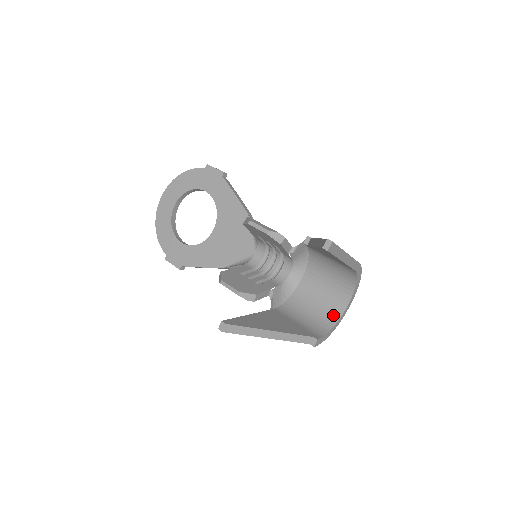
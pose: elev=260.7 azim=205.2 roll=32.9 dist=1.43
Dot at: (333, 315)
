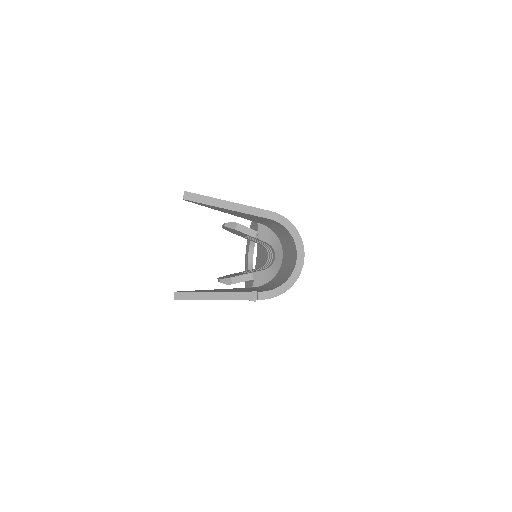
Dot at: (290, 273)
